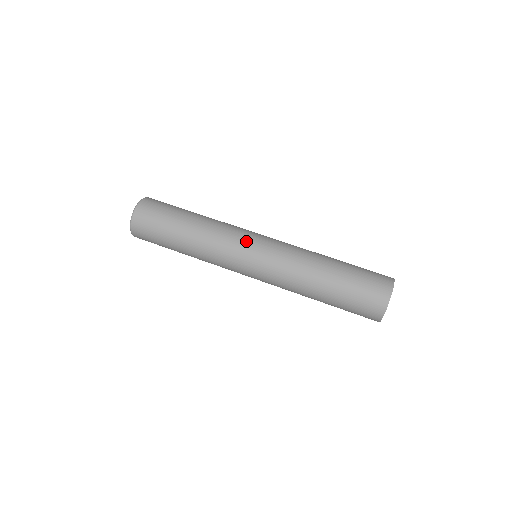
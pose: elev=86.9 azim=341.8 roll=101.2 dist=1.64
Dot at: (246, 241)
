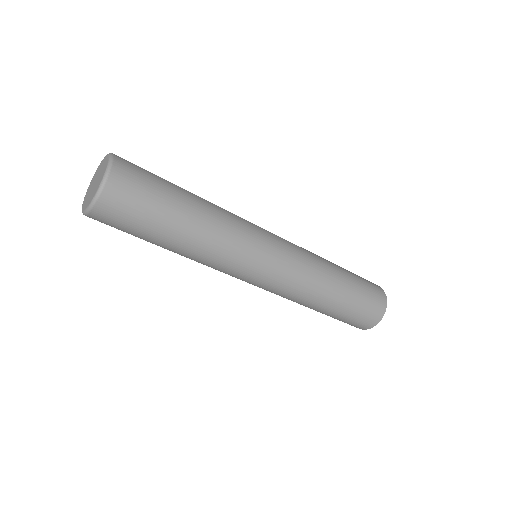
Dot at: (263, 239)
